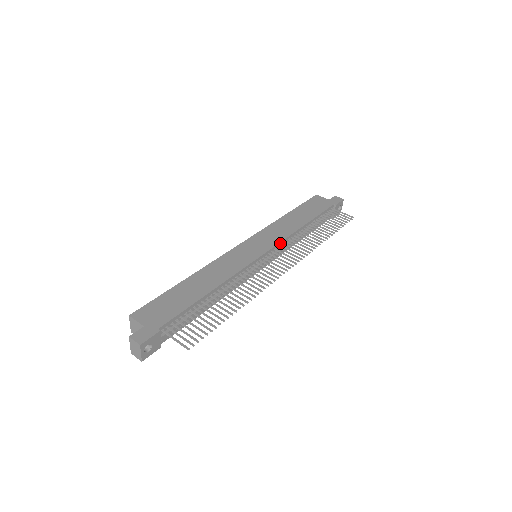
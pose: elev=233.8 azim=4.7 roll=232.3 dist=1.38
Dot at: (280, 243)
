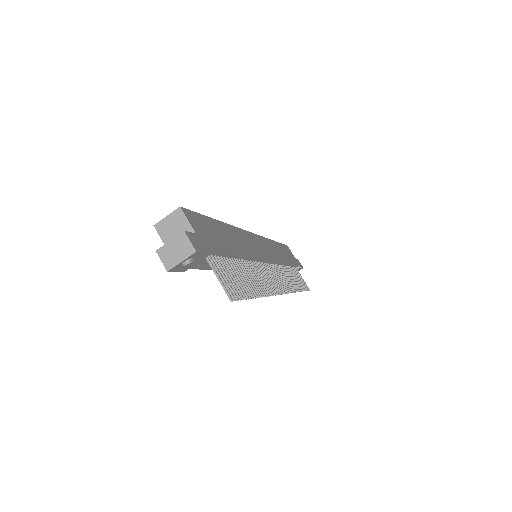
Dot at: (276, 262)
